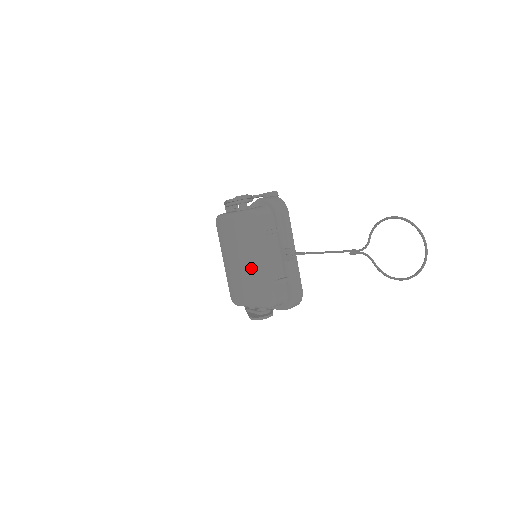
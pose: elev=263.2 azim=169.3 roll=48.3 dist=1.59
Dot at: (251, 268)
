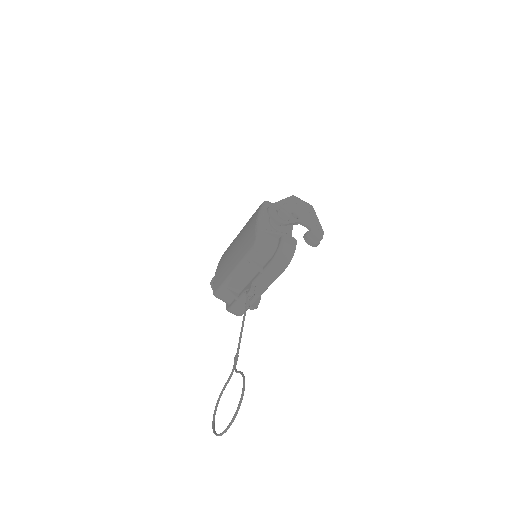
Dot at: (230, 262)
